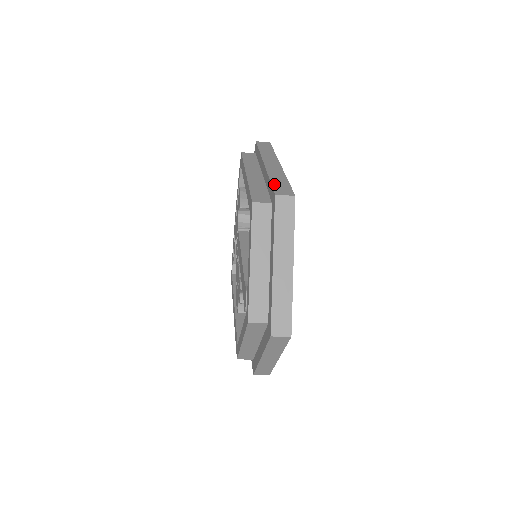
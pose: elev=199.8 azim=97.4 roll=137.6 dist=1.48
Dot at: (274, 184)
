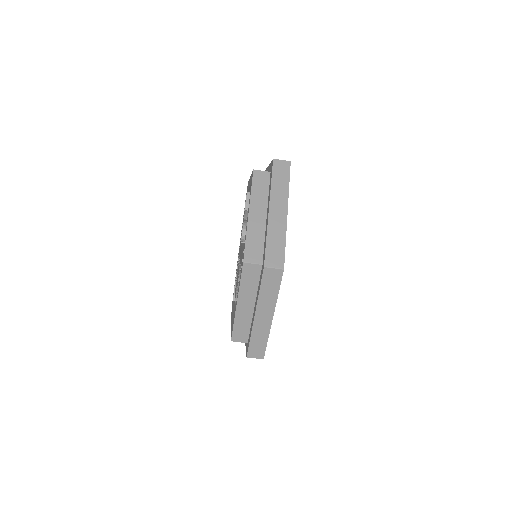
Dot at: occluded
